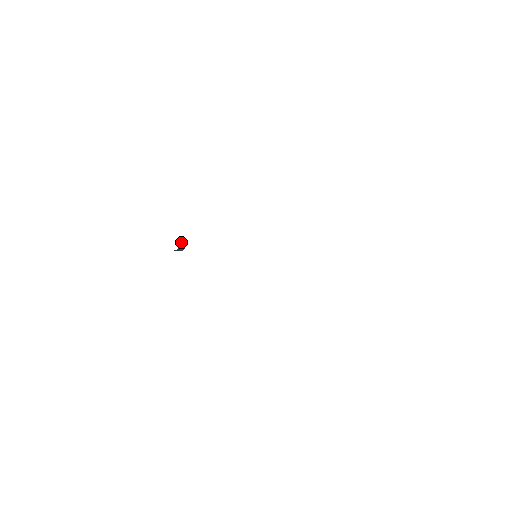
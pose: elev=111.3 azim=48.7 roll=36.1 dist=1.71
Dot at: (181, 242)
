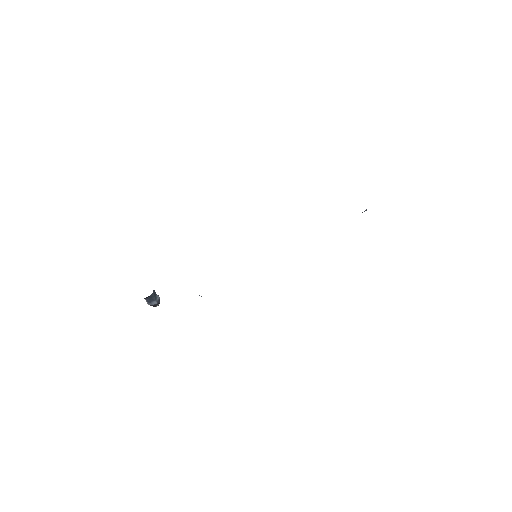
Dot at: occluded
